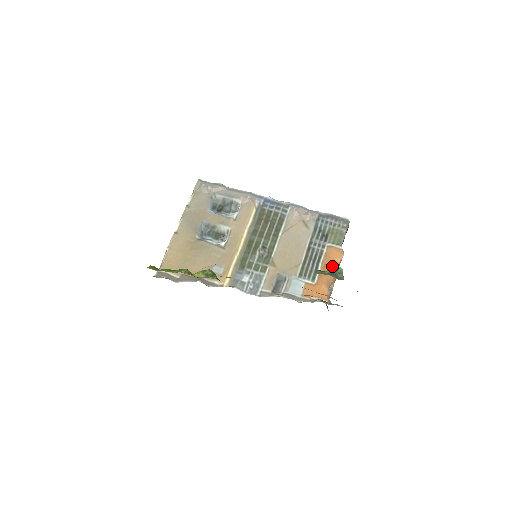
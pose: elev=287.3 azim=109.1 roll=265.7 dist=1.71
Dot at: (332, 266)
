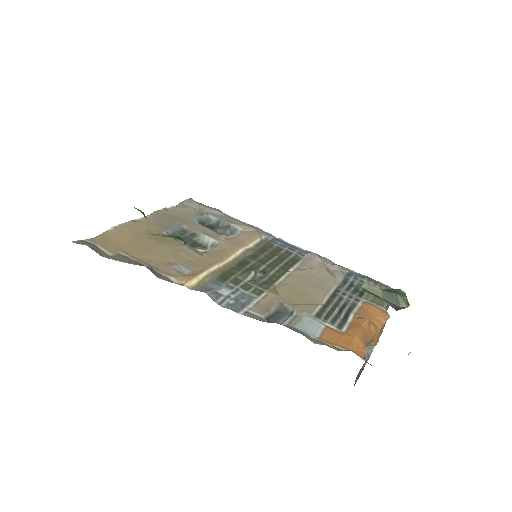
Dot at: (372, 322)
